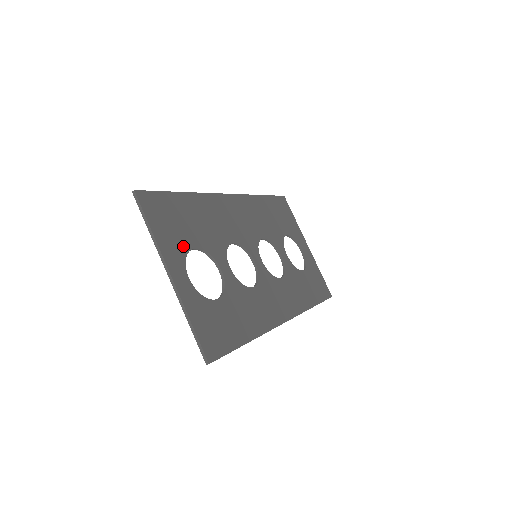
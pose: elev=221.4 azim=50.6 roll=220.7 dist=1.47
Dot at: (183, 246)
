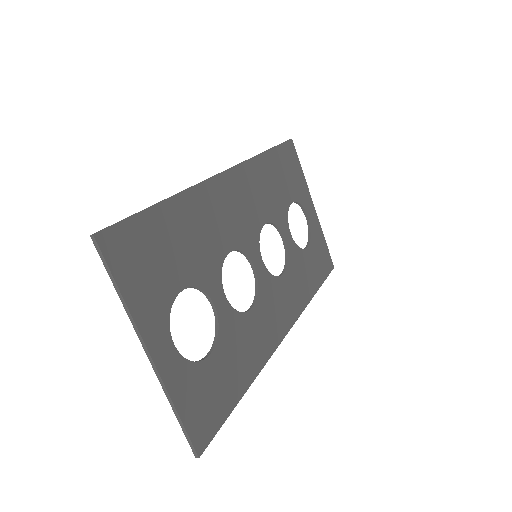
Dot at: (166, 296)
